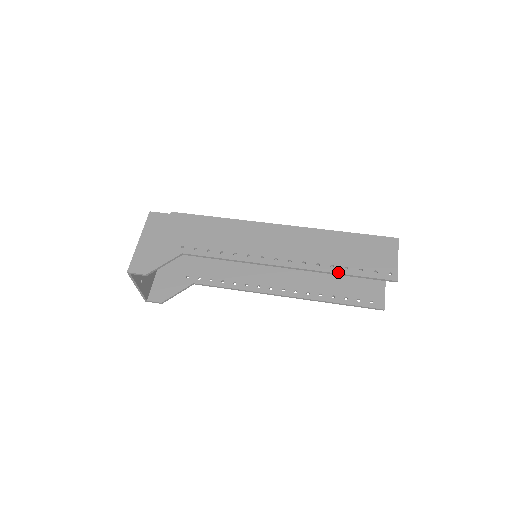
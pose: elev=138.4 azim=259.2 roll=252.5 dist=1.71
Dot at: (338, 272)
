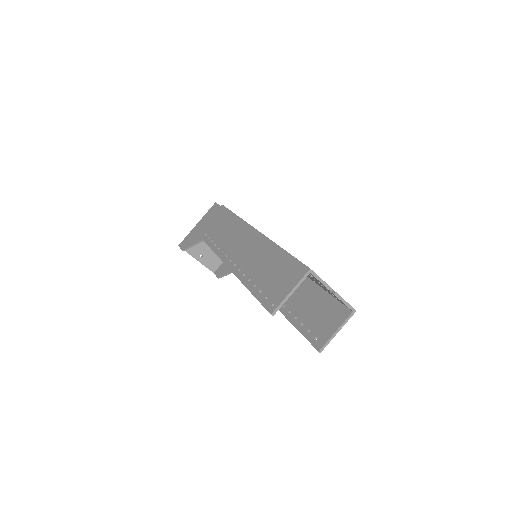
Dot at: (248, 287)
